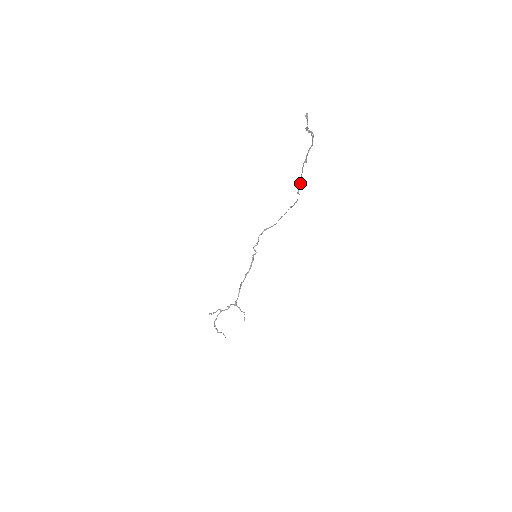
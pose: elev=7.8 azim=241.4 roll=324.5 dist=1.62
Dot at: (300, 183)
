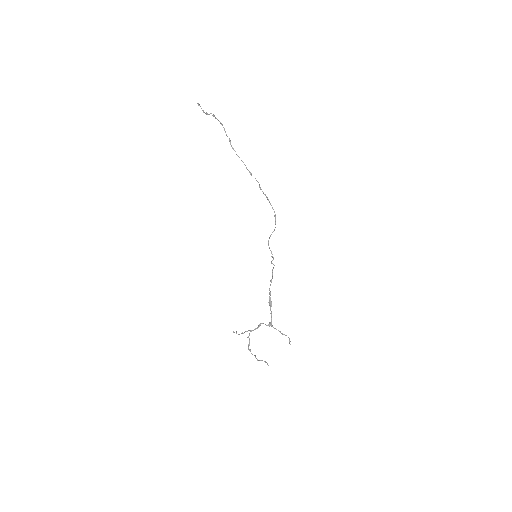
Dot at: (244, 164)
